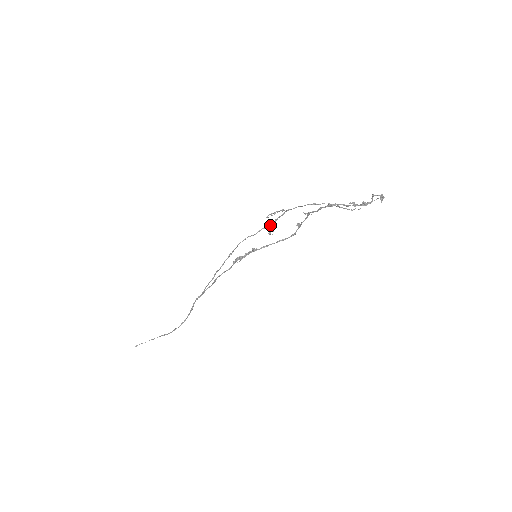
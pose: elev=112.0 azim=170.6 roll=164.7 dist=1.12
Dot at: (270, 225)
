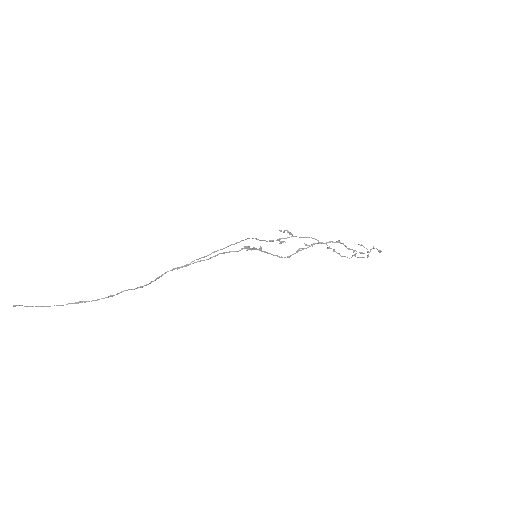
Dot at: occluded
